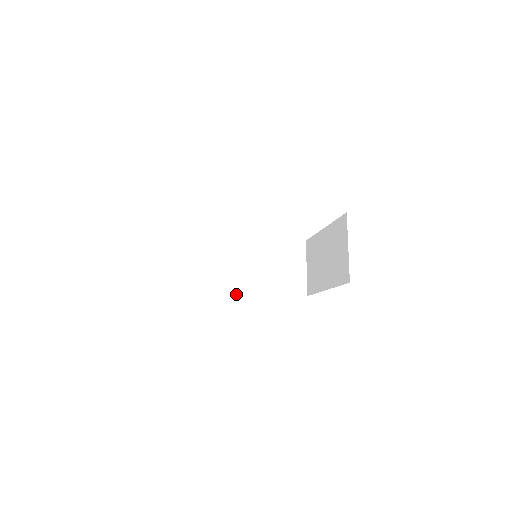
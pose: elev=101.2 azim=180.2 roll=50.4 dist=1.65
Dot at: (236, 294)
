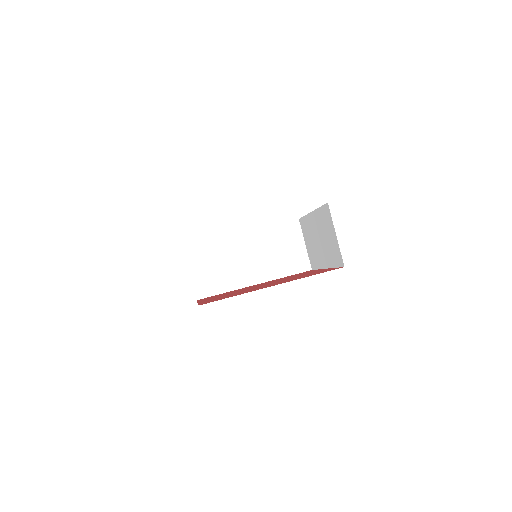
Dot at: (247, 286)
